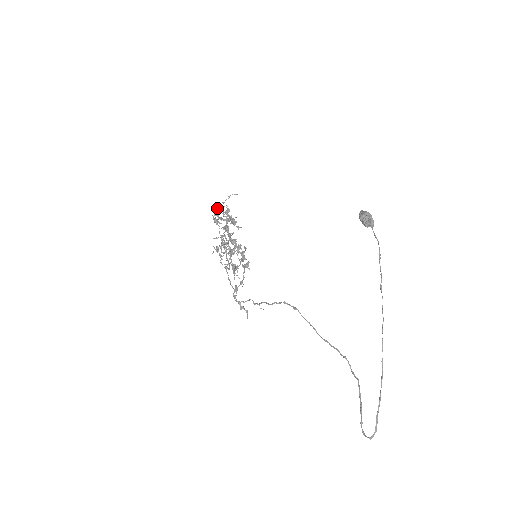
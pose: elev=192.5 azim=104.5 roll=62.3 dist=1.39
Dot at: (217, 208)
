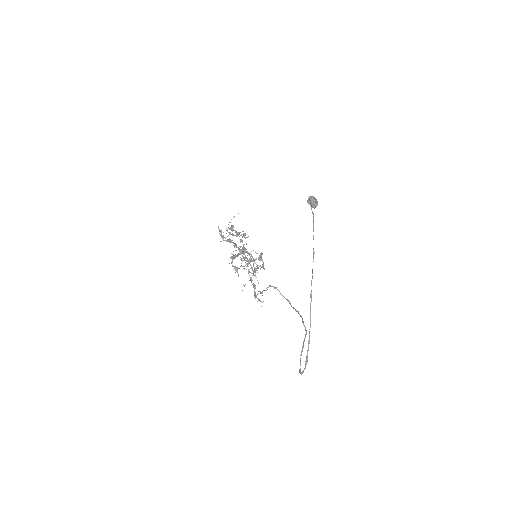
Dot at: (218, 227)
